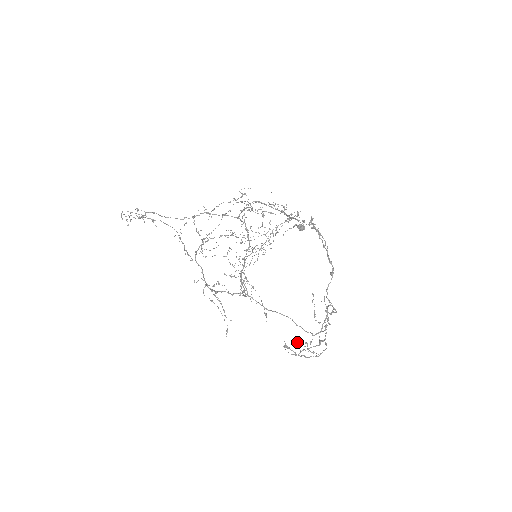
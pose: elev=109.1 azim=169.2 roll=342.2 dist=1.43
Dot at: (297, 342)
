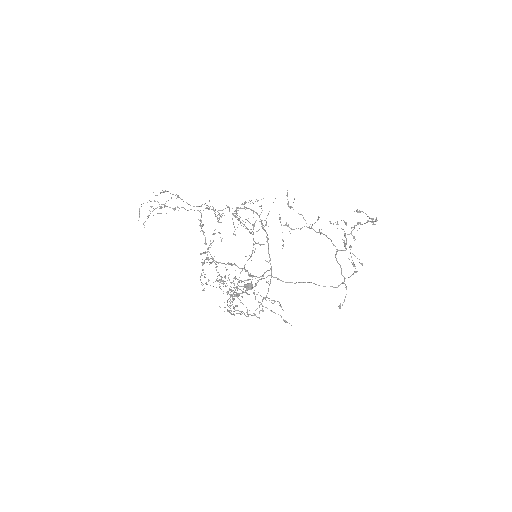
Dot at: (350, 245)
